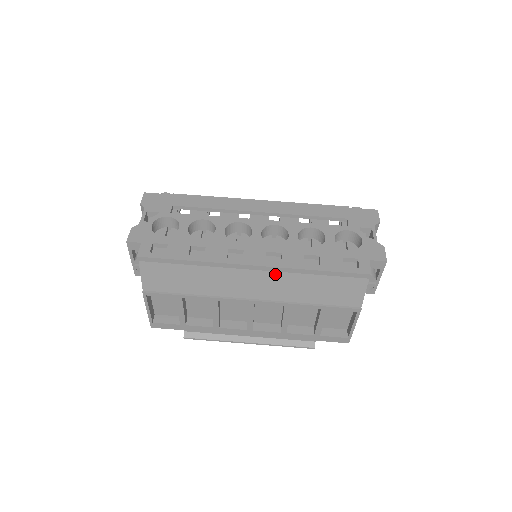
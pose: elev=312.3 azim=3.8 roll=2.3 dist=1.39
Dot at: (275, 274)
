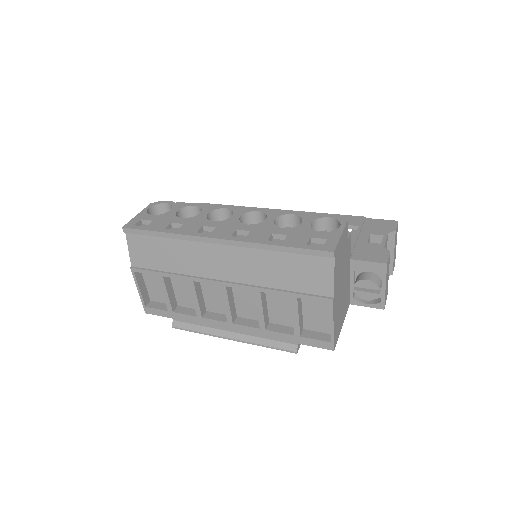
Dot at: (240, 251)
